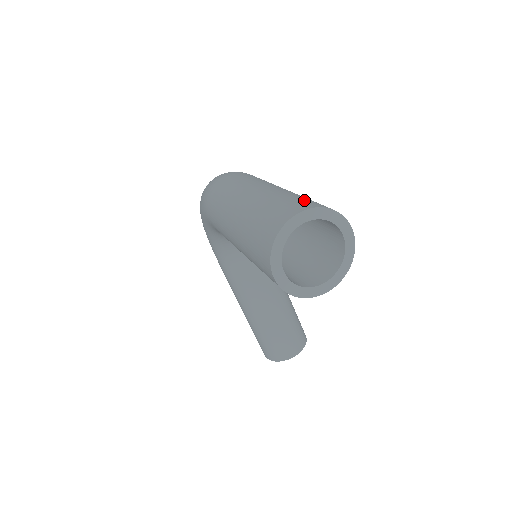
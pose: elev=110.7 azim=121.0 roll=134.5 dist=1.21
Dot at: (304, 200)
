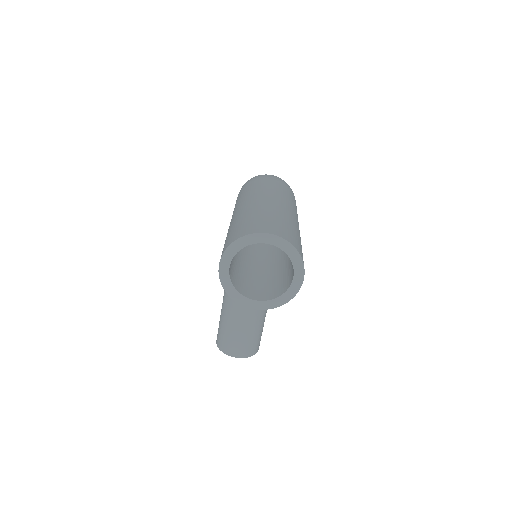
Dot at: (288, 230)
